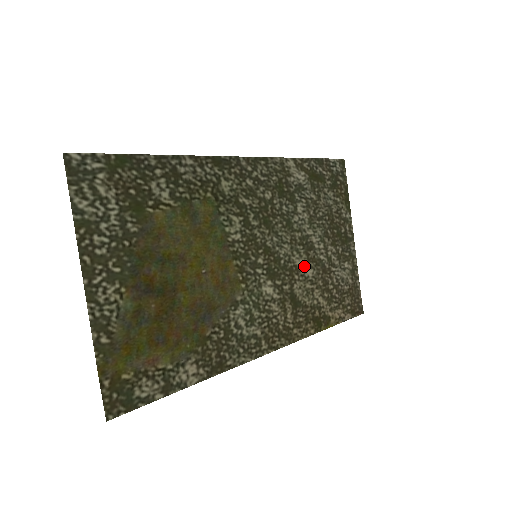
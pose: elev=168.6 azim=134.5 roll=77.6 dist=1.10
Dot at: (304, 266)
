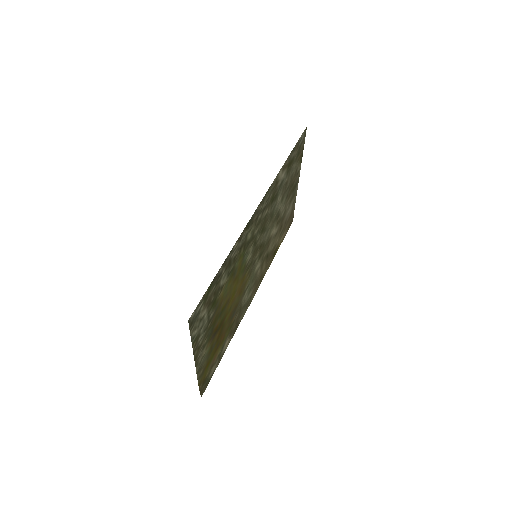
Dot at: (274, 231)
